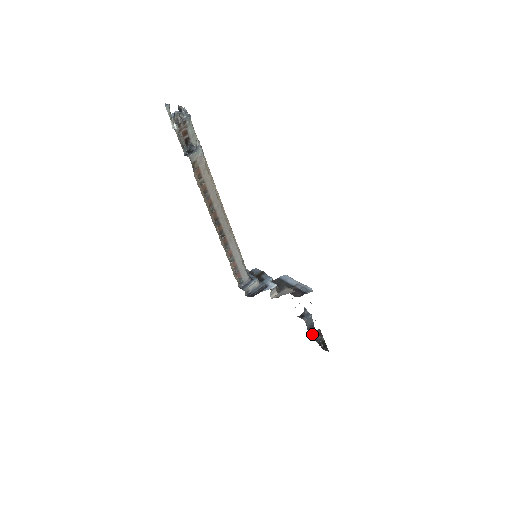
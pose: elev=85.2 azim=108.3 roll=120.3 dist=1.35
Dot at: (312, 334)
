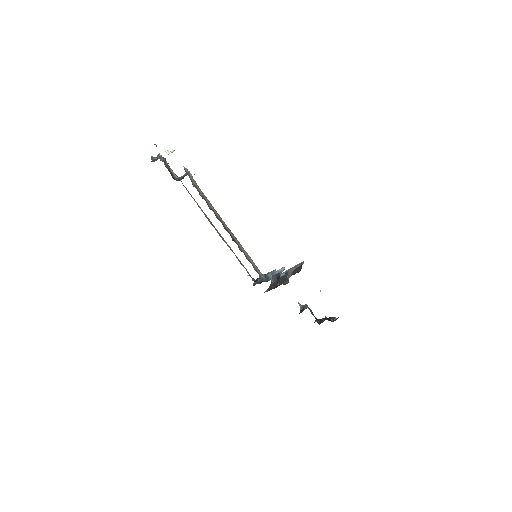
Dot at: (317, 321)
